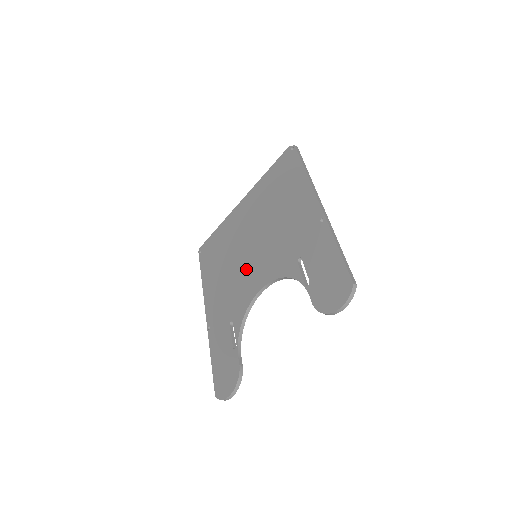
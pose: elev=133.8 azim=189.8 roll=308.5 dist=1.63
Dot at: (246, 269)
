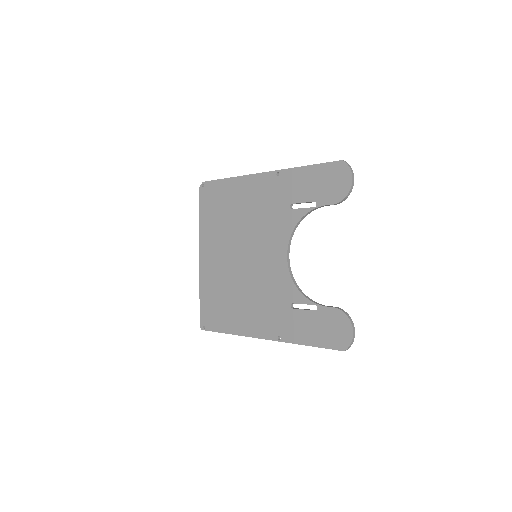
Dot at: (259, 270)
